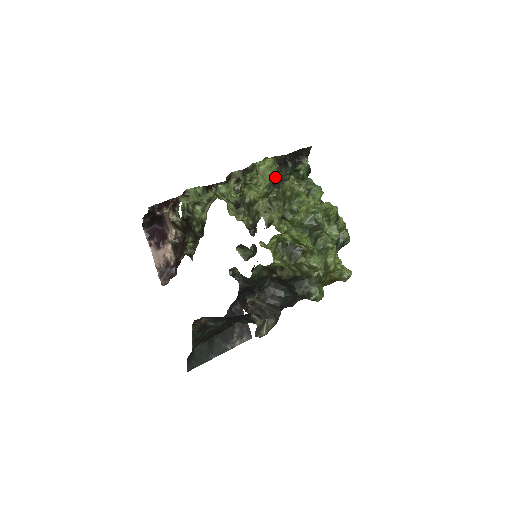
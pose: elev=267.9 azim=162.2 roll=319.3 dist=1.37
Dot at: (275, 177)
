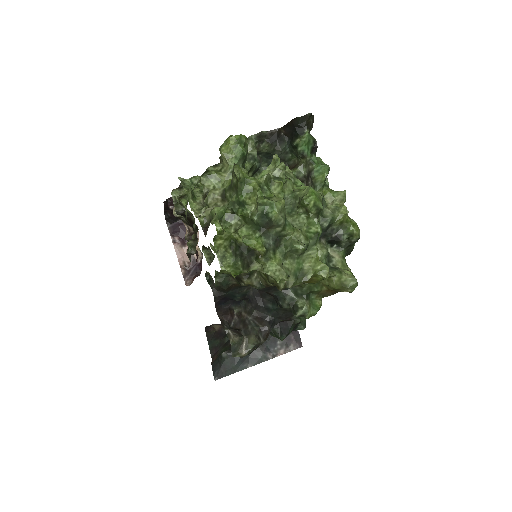
Dot at: occluded
